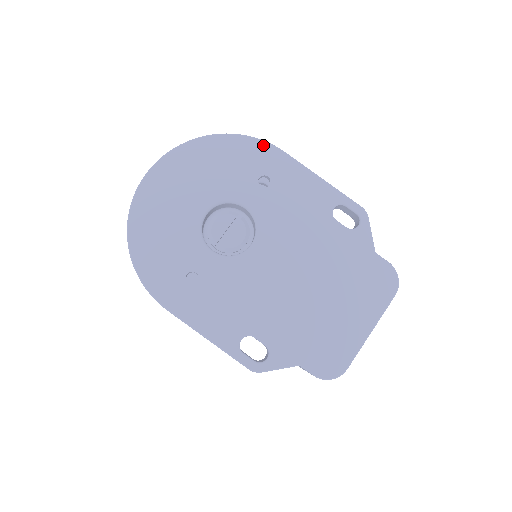
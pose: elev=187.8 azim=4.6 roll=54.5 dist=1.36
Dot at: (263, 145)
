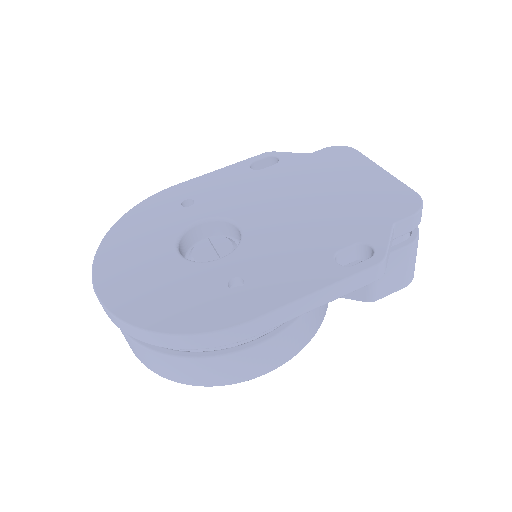
Dot at: (156, 196)
